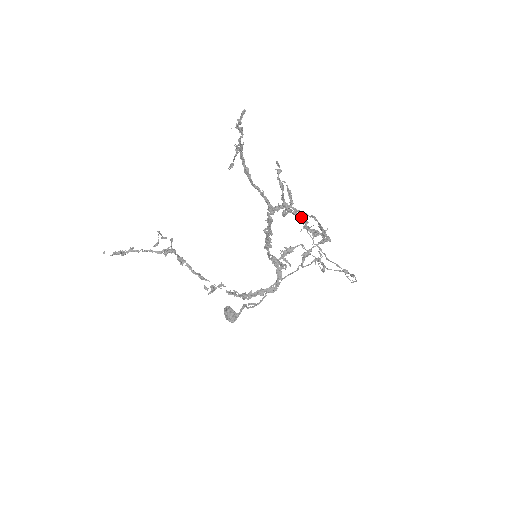
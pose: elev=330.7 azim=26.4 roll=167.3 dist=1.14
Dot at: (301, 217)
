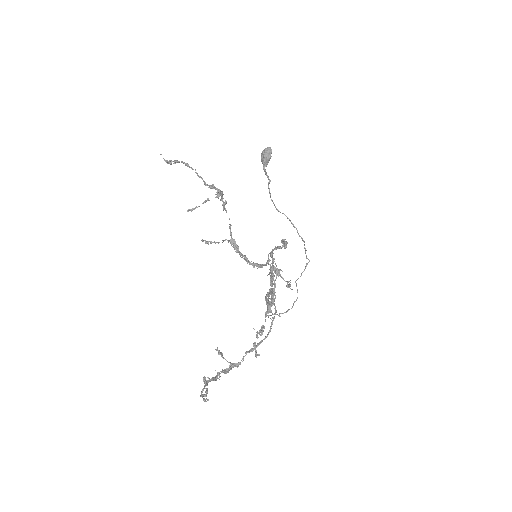
Dot at: (214, 380)
